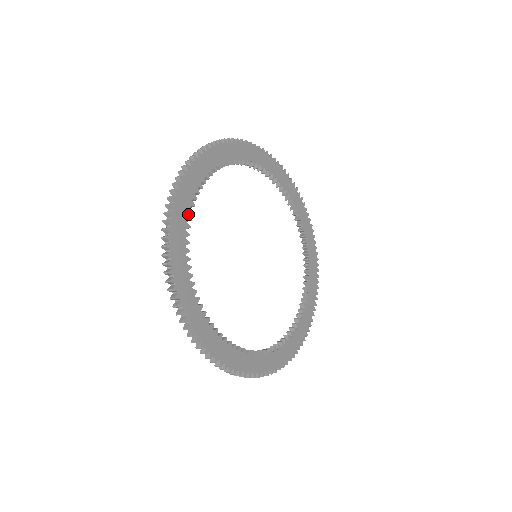
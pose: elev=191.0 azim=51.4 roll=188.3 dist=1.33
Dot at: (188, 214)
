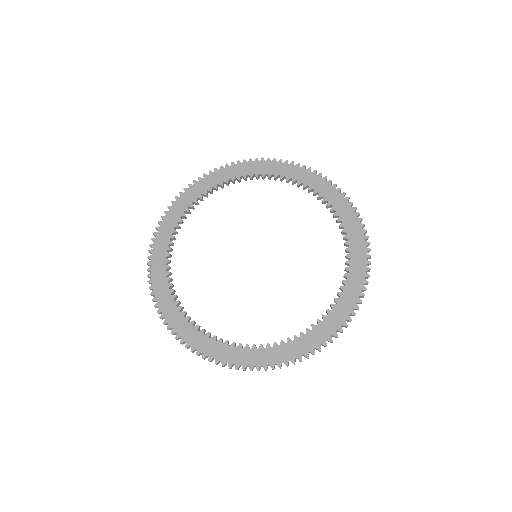
Dot at: (176, 307)
